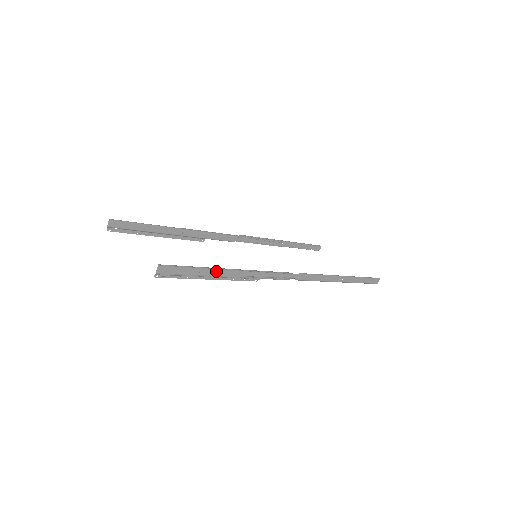
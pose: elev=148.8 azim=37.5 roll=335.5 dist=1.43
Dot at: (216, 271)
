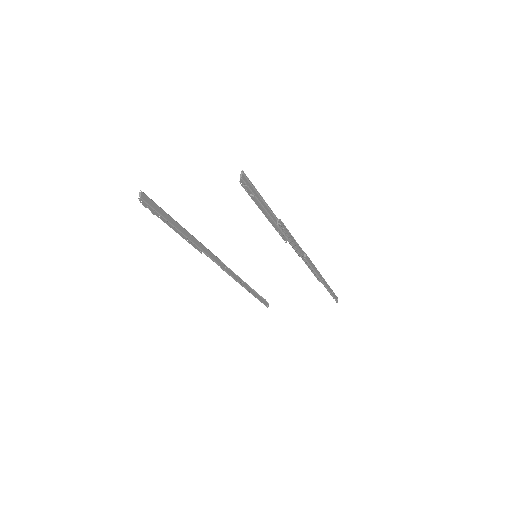
Dot at: (267, 210)
